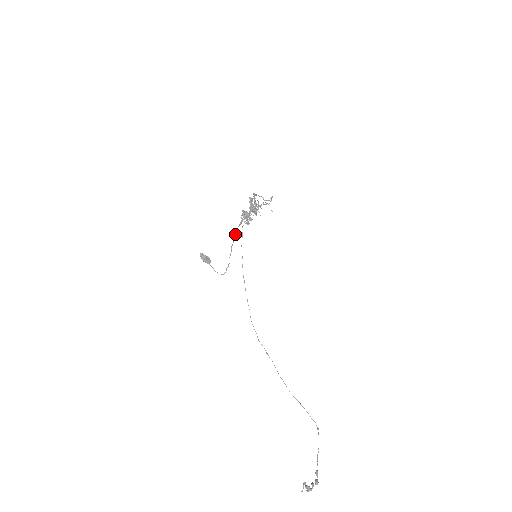
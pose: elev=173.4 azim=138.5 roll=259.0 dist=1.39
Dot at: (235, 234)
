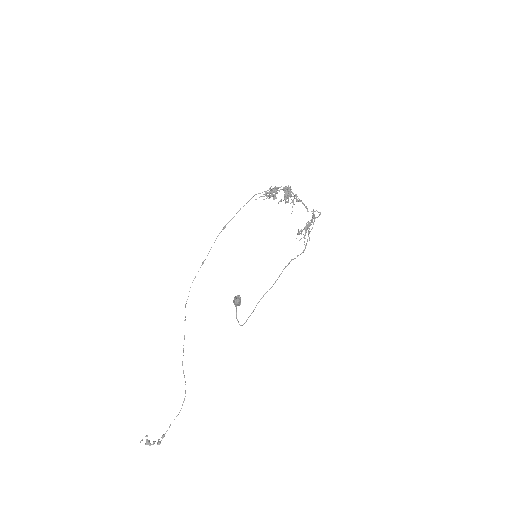
Dot at: occluded
